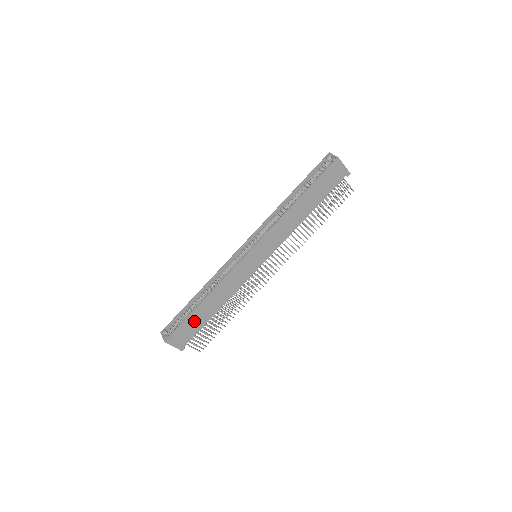
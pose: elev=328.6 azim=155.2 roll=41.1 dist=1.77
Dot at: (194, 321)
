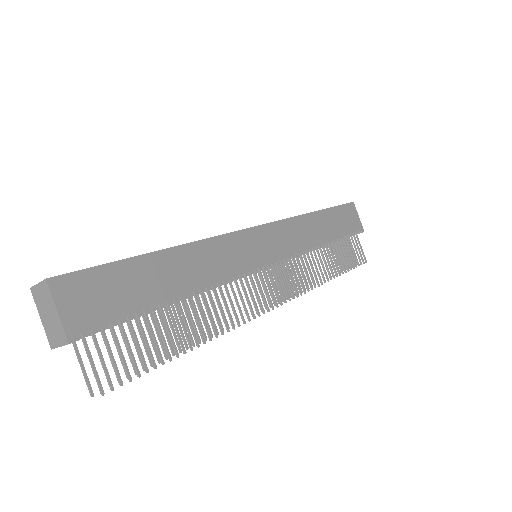
Dot at: (132, 280)
